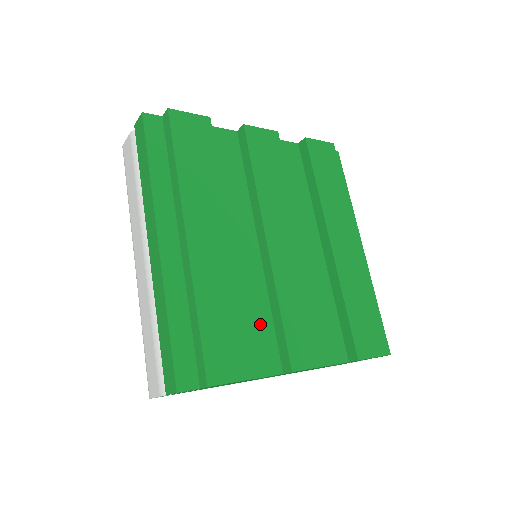
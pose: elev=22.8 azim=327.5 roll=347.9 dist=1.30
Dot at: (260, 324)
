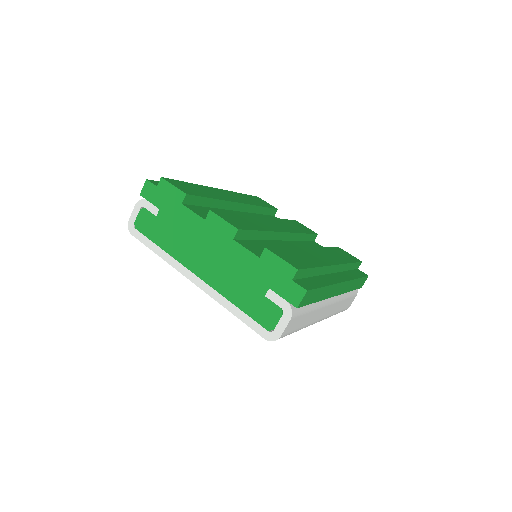
Dot at: occluded
